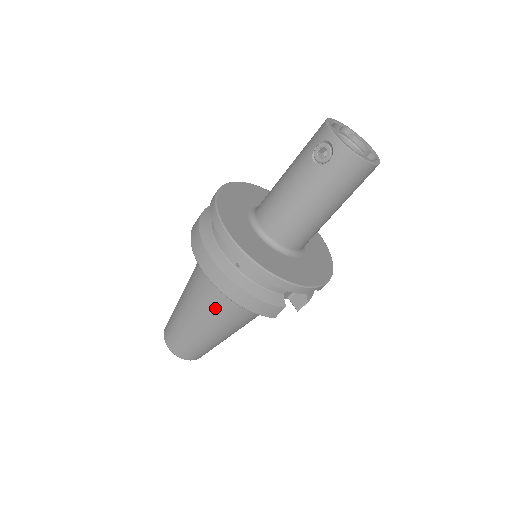
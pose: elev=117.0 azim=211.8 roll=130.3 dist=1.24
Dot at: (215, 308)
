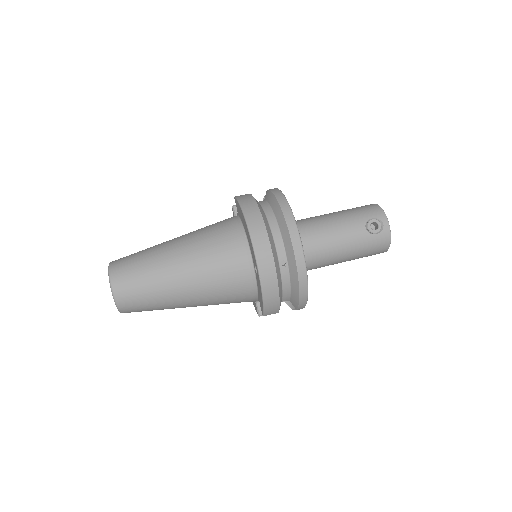
Dot at: (217, 282)
